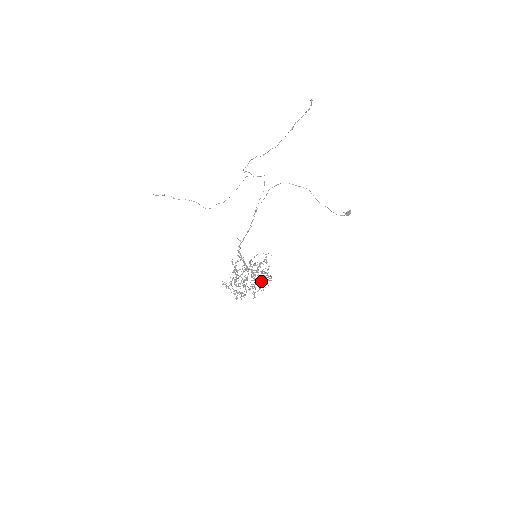
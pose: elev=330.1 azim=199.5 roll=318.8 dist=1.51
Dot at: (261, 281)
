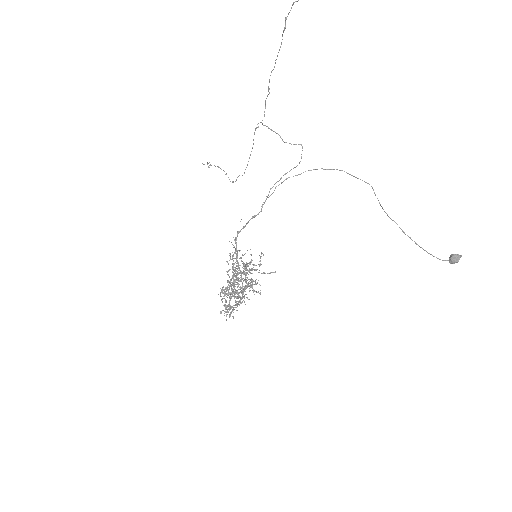
Dot at: occluded
